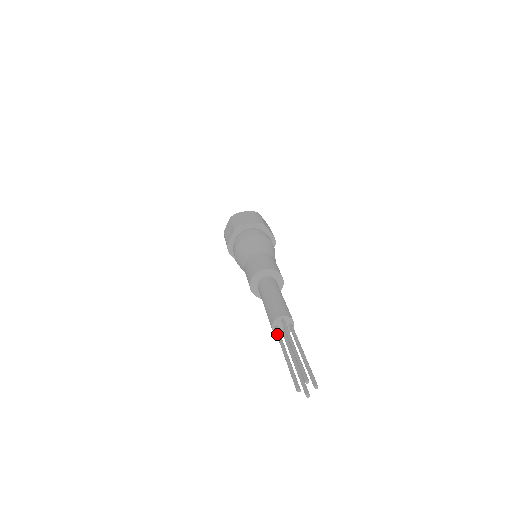
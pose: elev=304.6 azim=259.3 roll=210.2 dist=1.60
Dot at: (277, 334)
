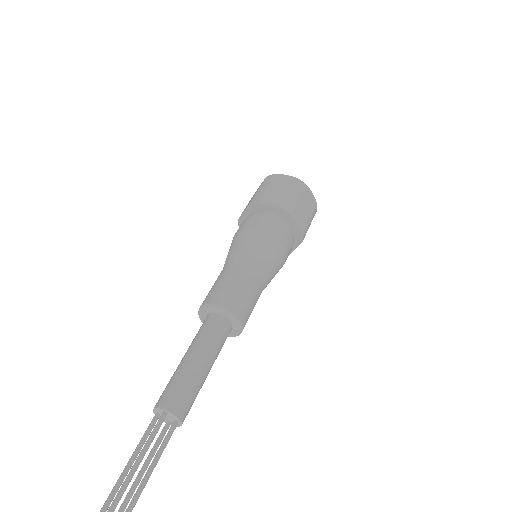
Dot at: occluded
